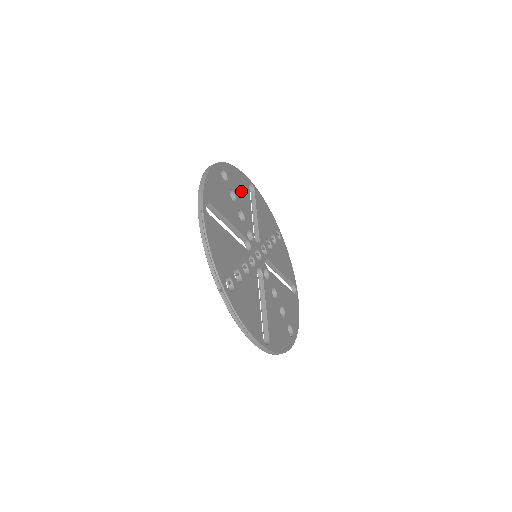
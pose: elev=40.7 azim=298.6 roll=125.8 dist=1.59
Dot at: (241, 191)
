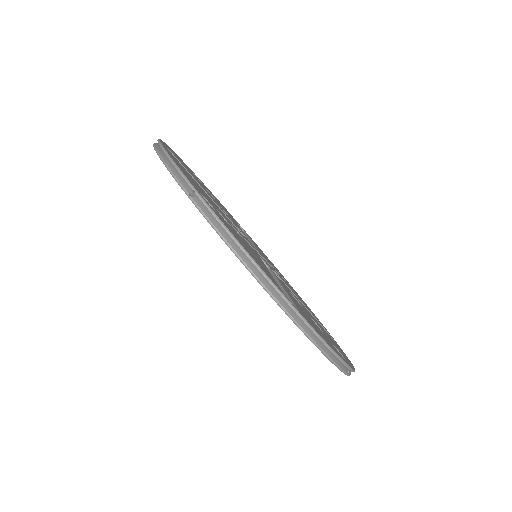
Dot at: occluded
